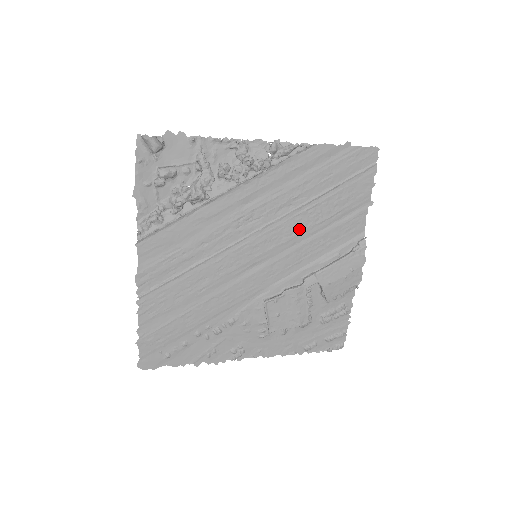
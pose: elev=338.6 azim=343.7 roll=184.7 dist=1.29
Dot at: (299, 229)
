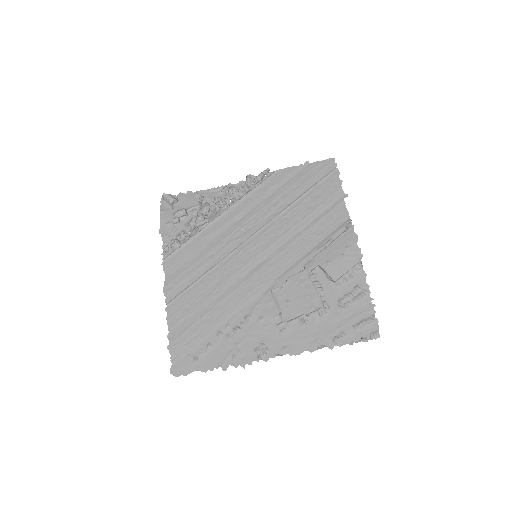
Dot at: (287, 228)
